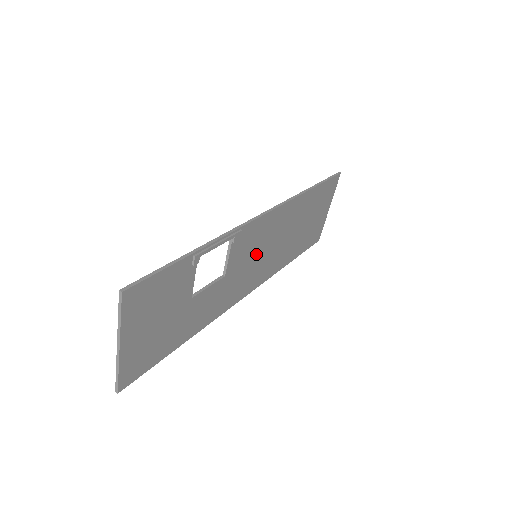
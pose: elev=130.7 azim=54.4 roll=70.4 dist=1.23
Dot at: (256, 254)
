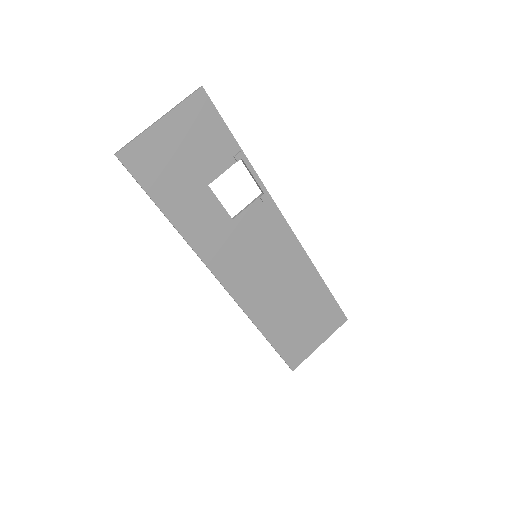
Dot at: (258, 252)
